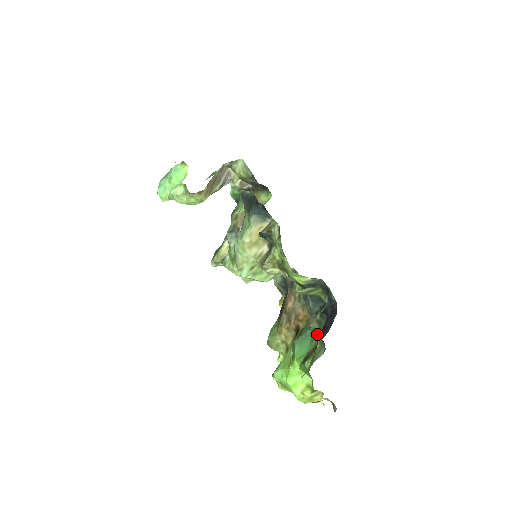
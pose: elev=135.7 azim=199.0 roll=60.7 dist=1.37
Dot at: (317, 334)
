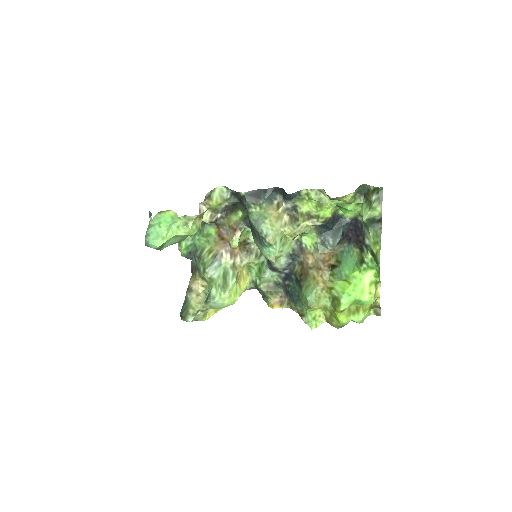
Dot at: (372, 219)
